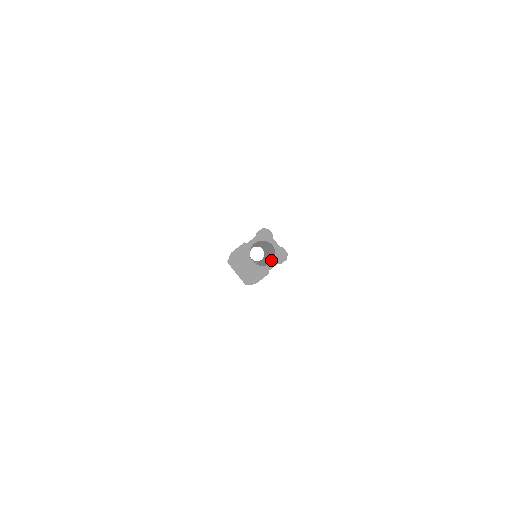
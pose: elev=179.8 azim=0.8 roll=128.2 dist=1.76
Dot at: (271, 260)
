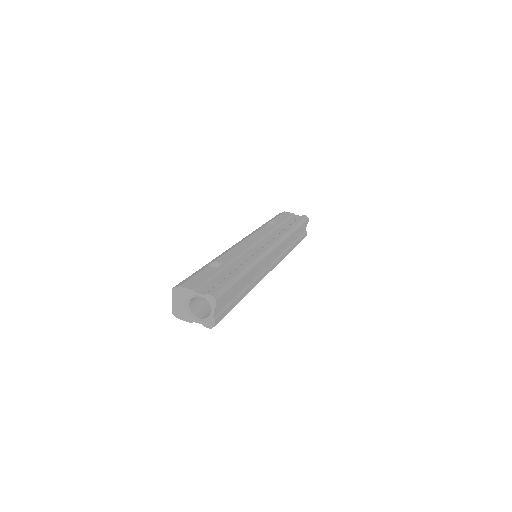
Dot at: occluded
